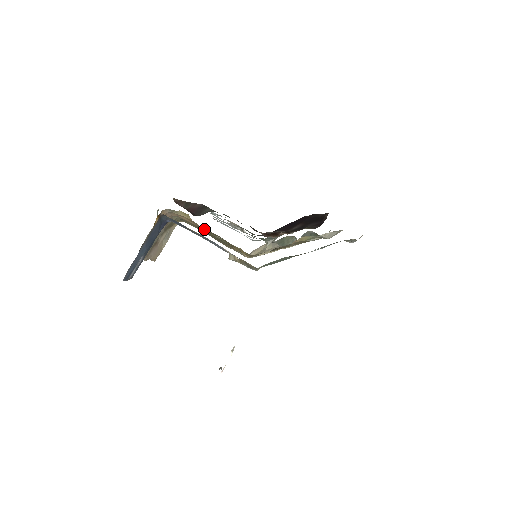
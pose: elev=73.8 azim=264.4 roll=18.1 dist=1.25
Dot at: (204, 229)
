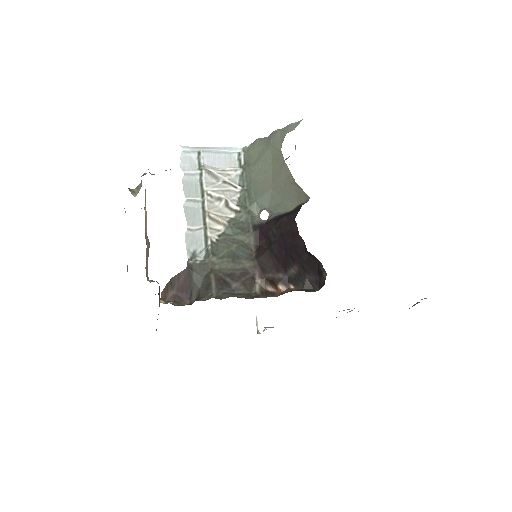
Dot at: occluded
